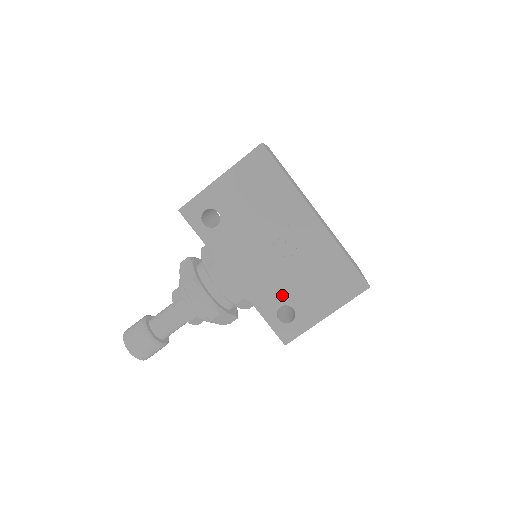
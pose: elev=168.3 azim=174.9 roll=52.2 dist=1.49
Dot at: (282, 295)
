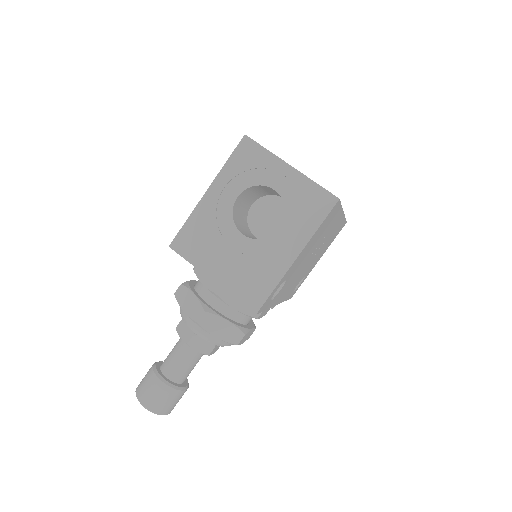
Dot at: occluded
